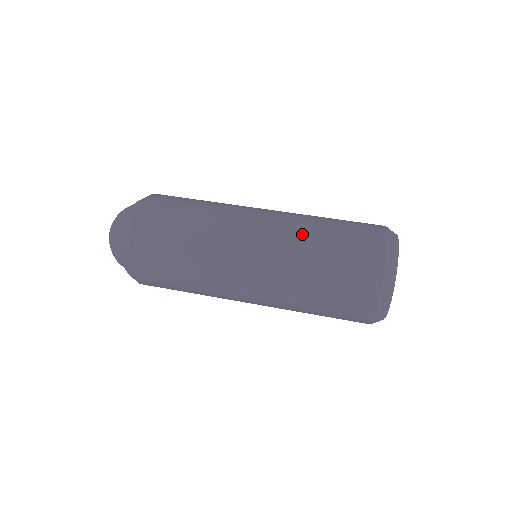
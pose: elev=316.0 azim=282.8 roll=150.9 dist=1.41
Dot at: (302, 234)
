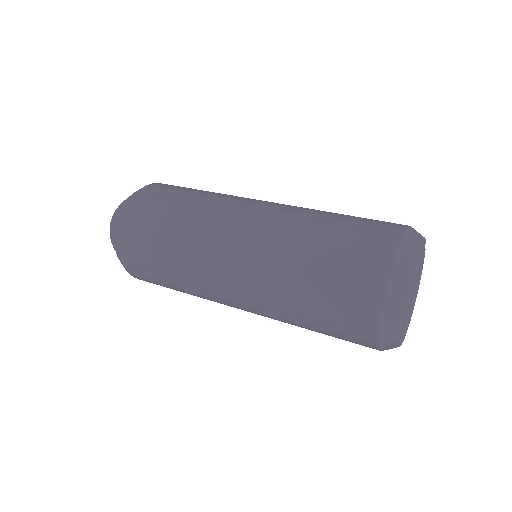
Dot at: (298, 223)
